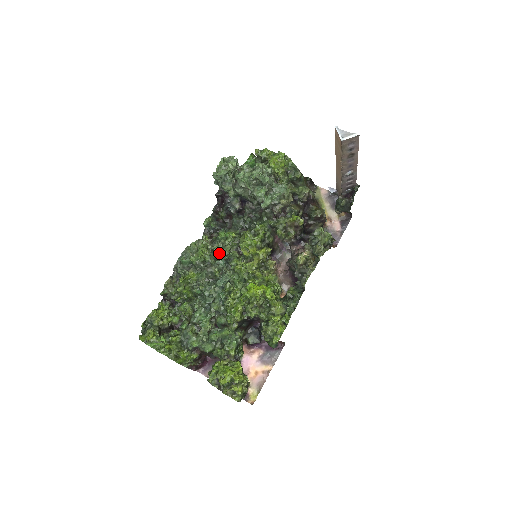
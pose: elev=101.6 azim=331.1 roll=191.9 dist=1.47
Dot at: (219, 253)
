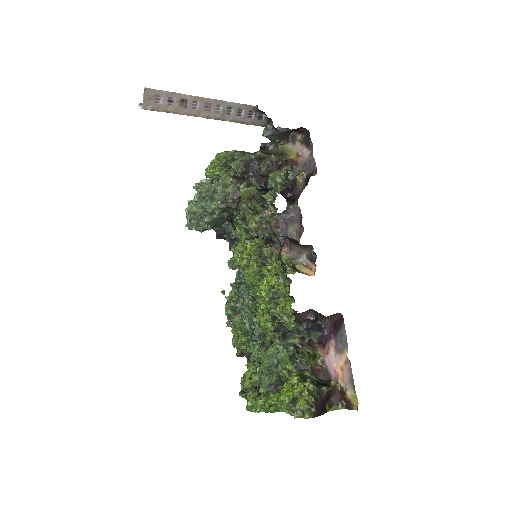
Dot at: occluded
